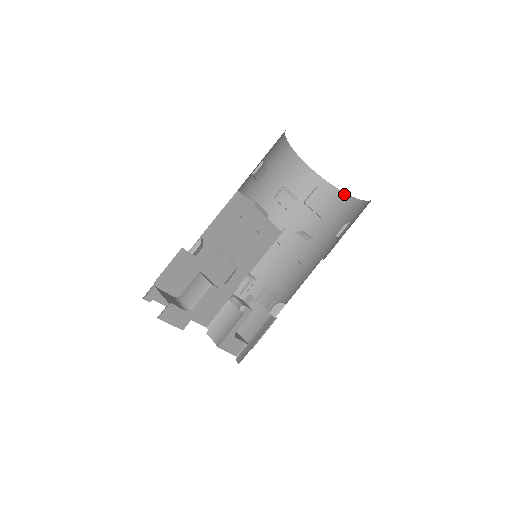
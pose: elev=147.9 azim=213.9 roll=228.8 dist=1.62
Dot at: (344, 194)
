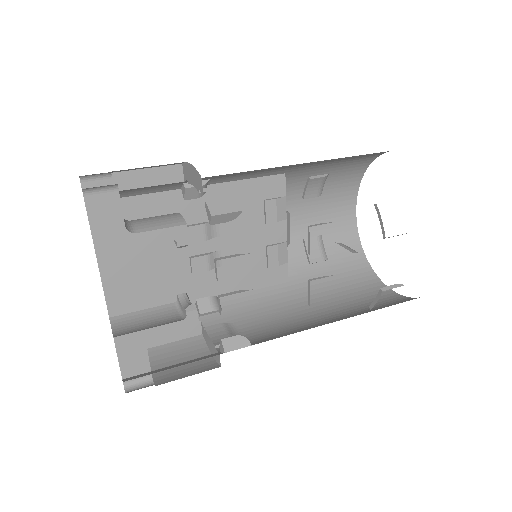
Dot at: occluded
